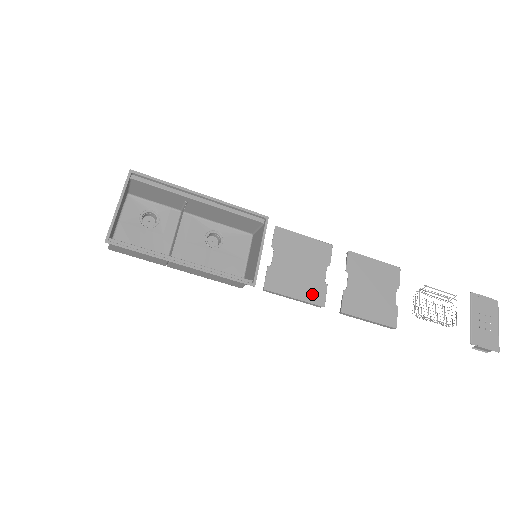
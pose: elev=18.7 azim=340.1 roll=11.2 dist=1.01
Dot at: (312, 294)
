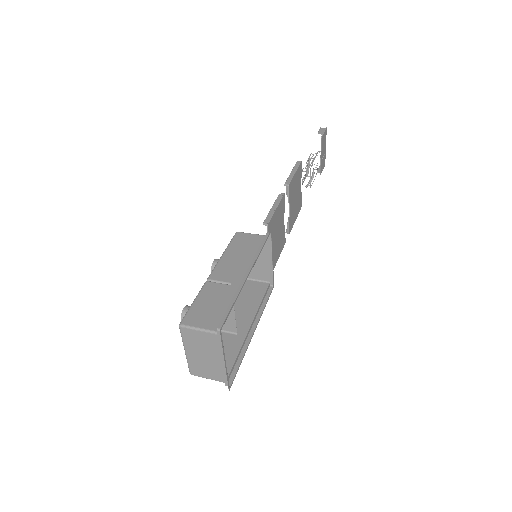
Dot at: (282, 244)
